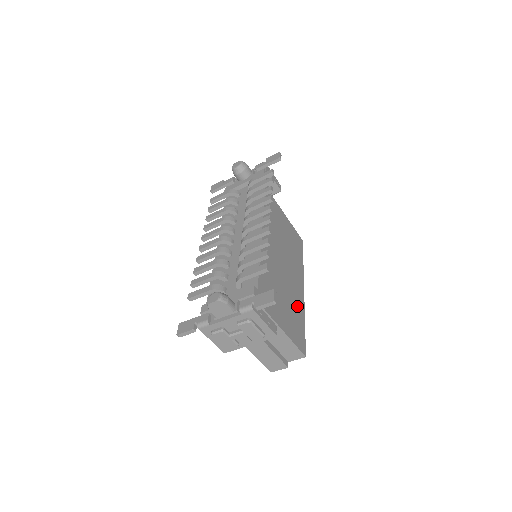
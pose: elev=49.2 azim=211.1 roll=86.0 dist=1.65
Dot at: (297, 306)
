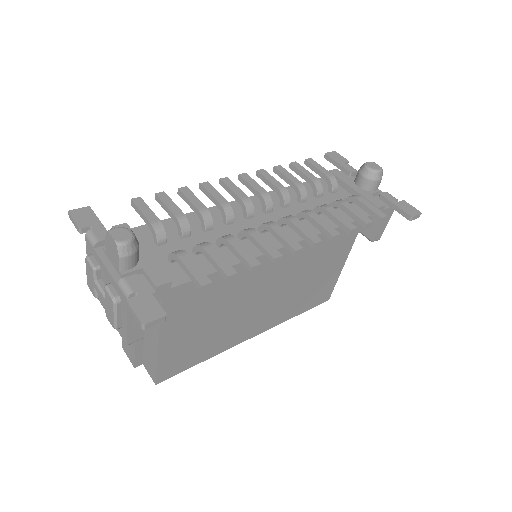
Dot at: (221, 340)
